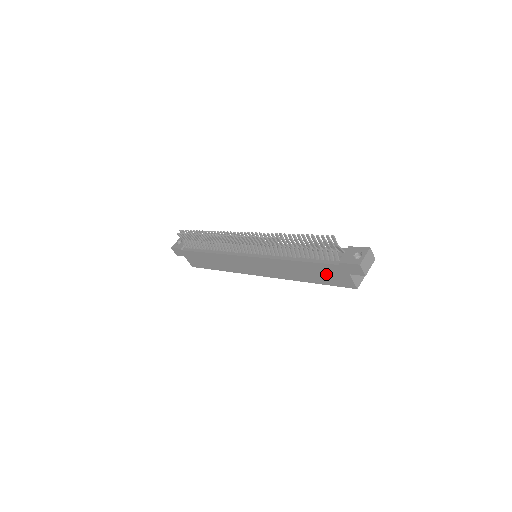
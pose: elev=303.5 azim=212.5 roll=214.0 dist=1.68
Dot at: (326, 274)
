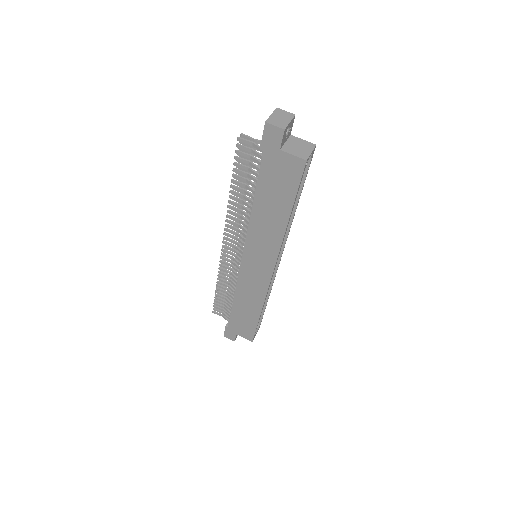
Dot at: (277, 182)
